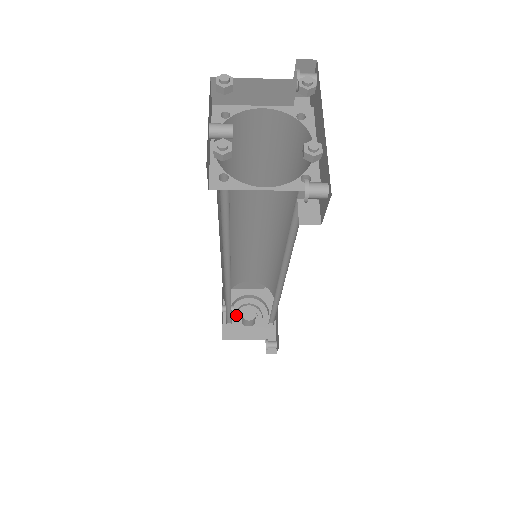
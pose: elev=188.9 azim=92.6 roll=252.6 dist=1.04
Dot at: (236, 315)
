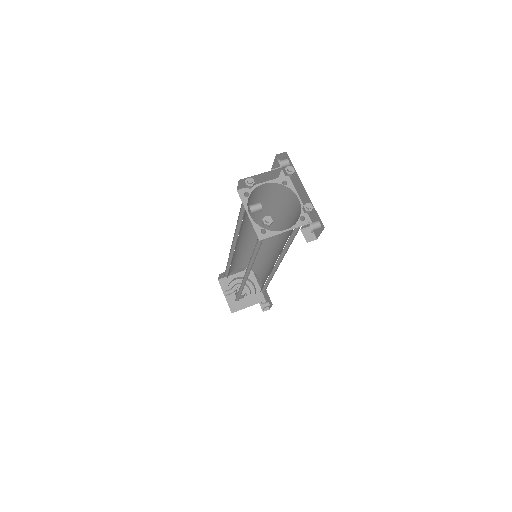
Dot at: (232, 294)
